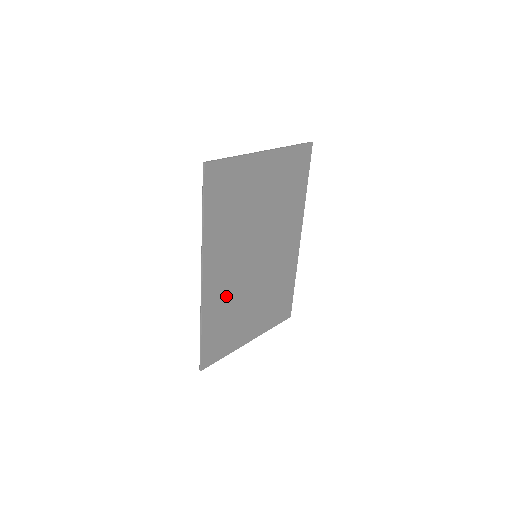
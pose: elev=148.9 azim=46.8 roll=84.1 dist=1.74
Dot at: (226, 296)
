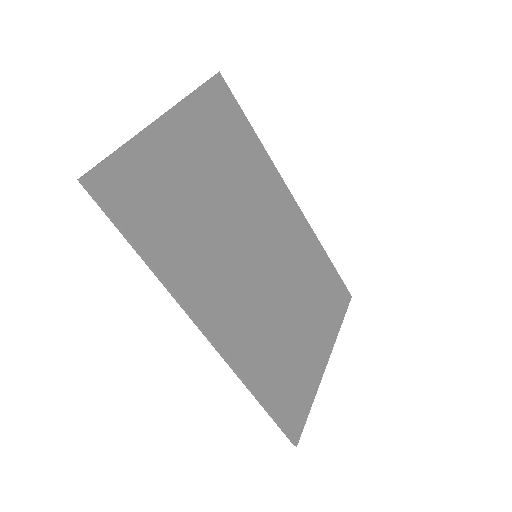
Dot at: (256, 332)
